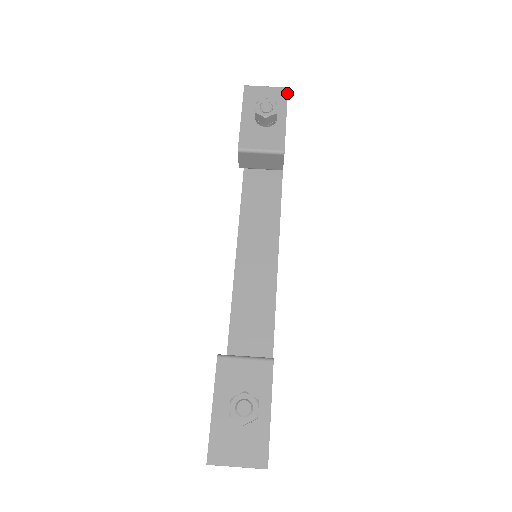
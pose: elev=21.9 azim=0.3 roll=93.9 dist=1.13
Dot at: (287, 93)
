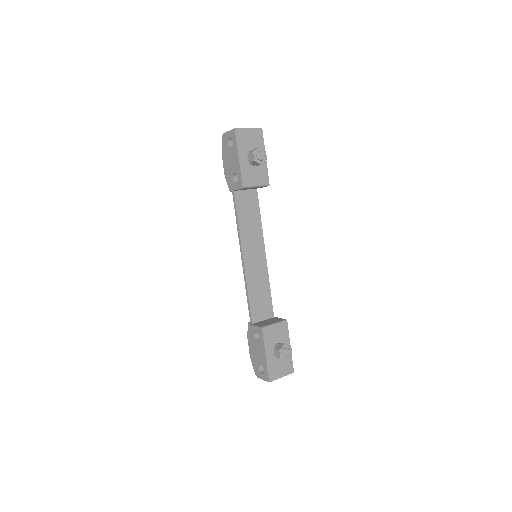
Dot at: occluded
